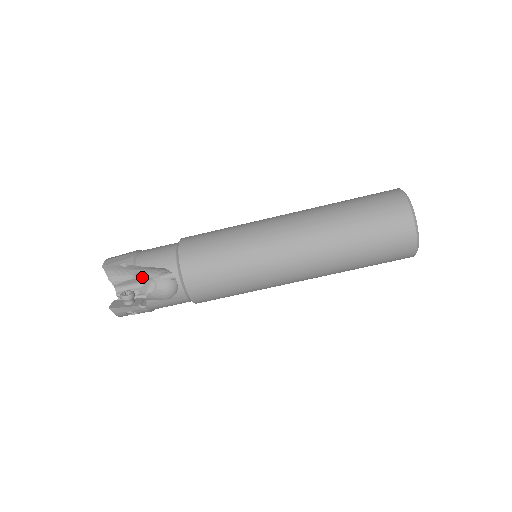
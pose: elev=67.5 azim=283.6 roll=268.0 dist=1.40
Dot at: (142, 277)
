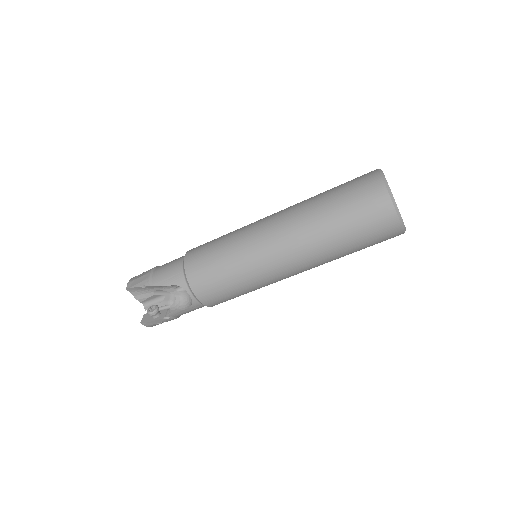
Dot at: (162, 291)
